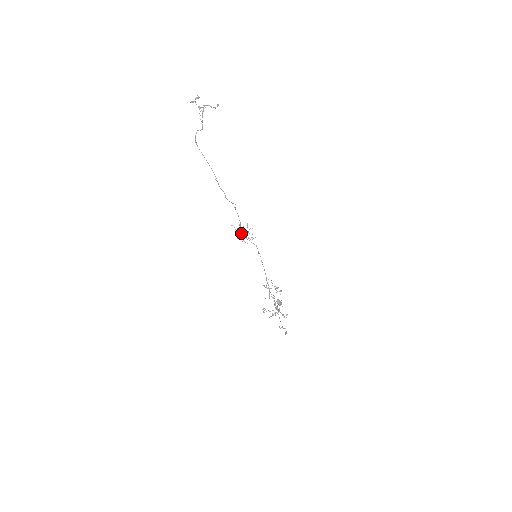
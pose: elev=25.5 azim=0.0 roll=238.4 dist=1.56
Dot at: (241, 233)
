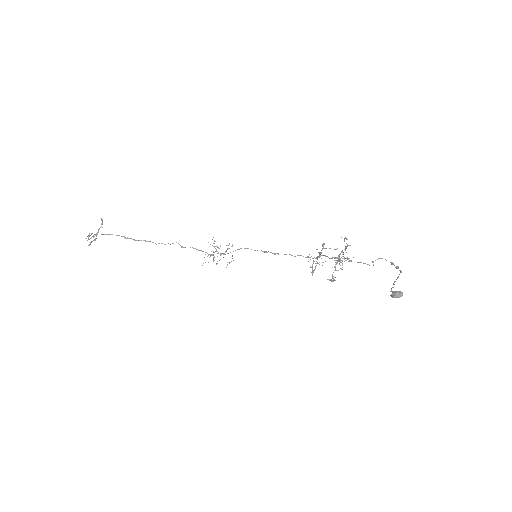
Dot at: (214, 257)
